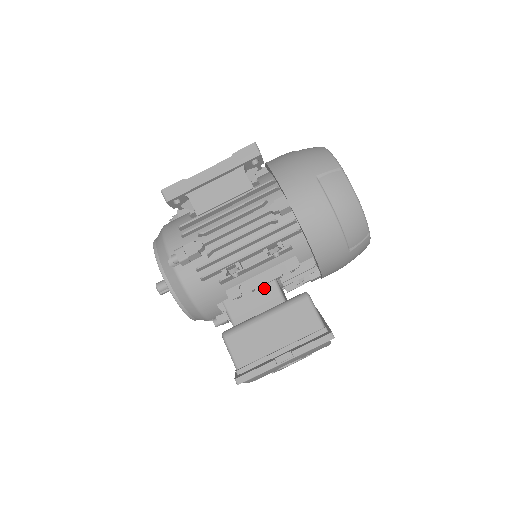
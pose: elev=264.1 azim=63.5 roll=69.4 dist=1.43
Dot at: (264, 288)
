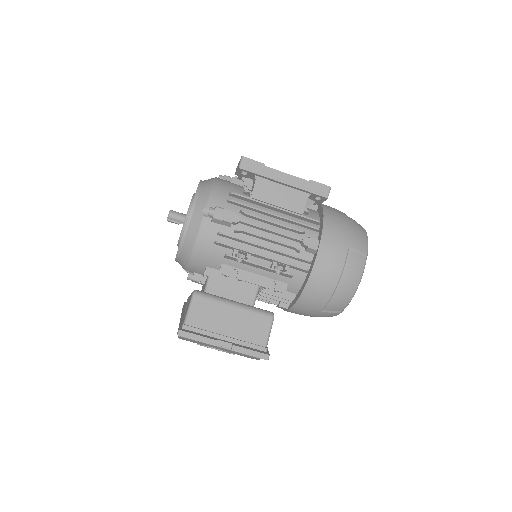
Dot at: (248, 285)
